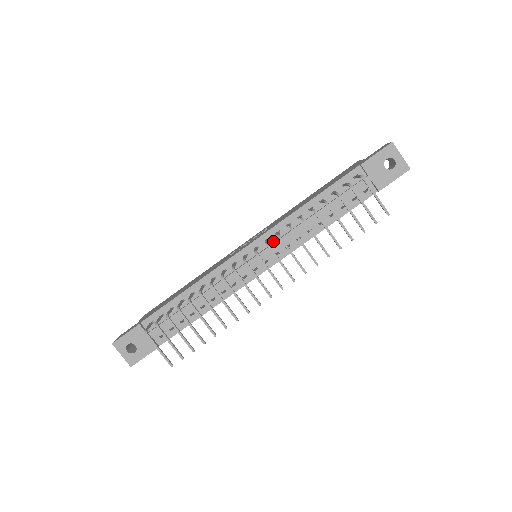
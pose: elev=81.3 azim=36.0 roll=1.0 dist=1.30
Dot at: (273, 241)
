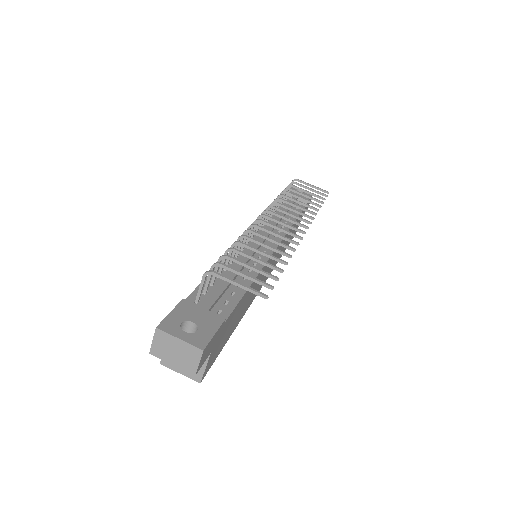
Dot at: occluded
